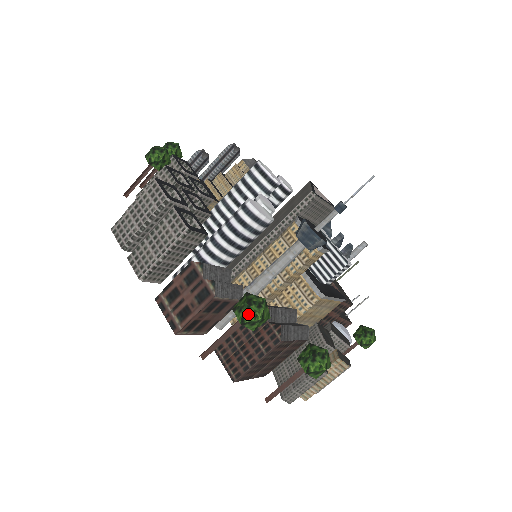
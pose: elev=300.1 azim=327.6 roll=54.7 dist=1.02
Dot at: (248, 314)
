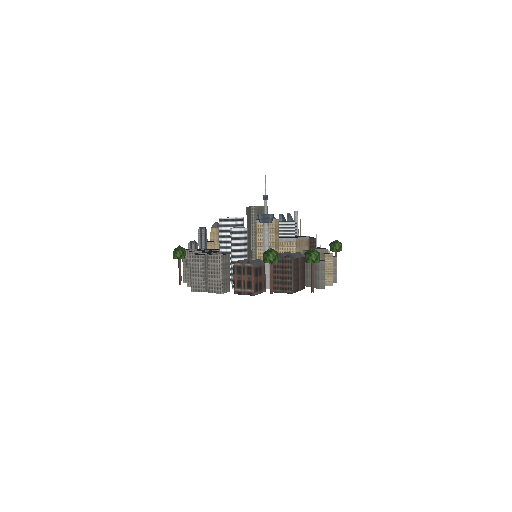
Dot at: (270, 257)
